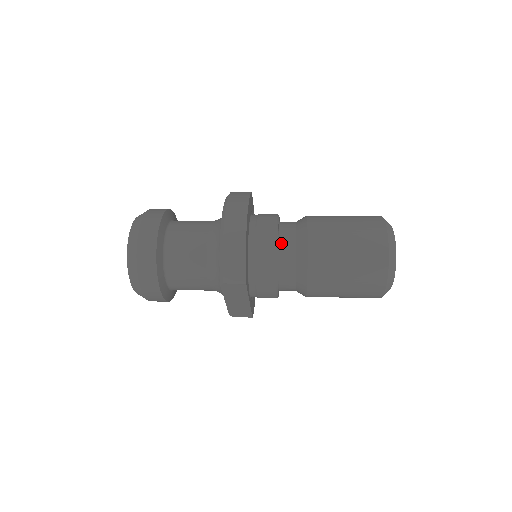
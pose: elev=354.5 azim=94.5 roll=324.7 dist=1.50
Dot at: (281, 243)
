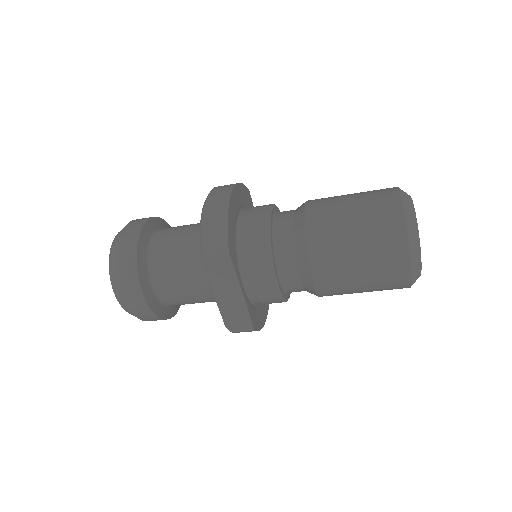
Dot at: (276, 221)
